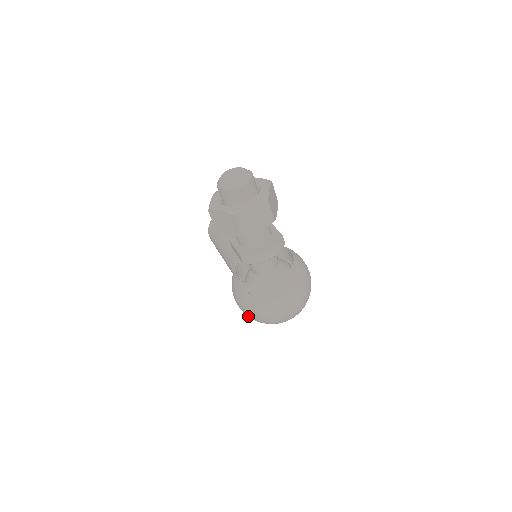
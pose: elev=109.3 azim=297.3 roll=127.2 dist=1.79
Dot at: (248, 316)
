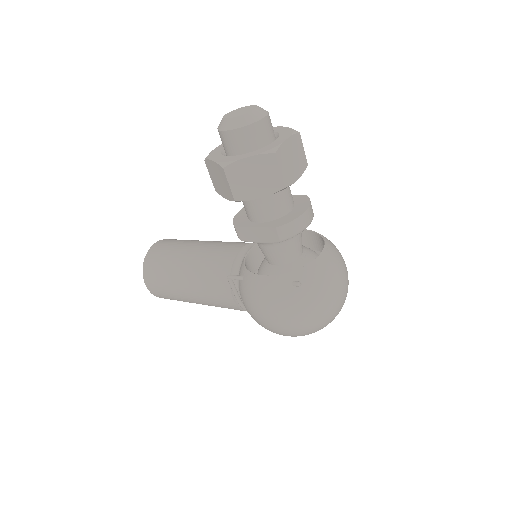
Dot at: (290, 329)
